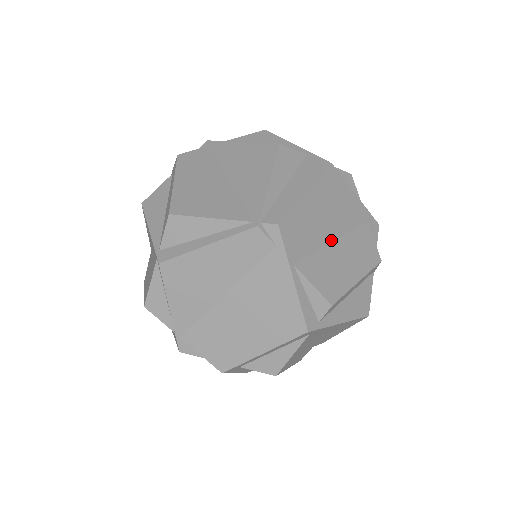
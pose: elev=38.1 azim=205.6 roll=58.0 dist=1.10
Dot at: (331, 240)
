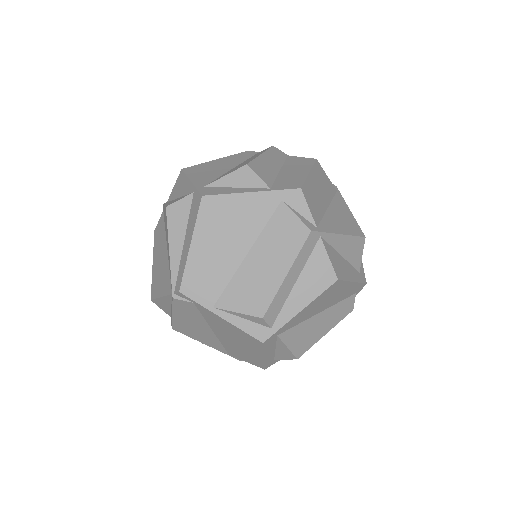
Dot at: (243, 256)
